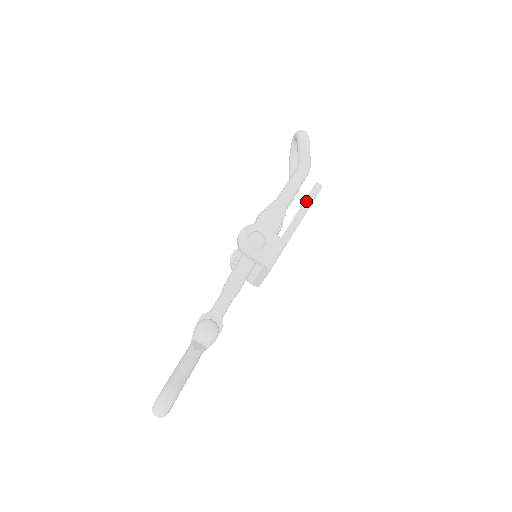
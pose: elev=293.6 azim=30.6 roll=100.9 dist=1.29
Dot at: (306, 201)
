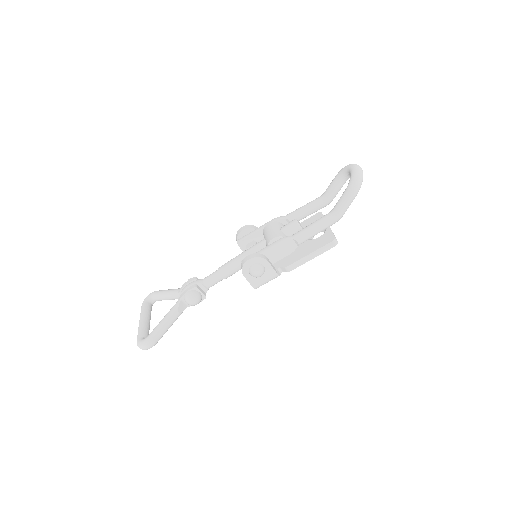
Dot at: (315, 252)
